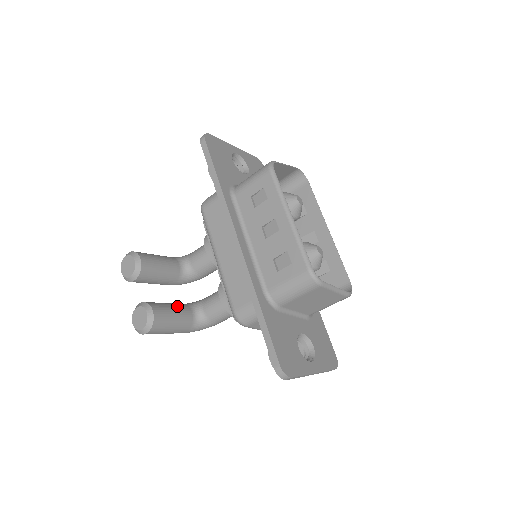
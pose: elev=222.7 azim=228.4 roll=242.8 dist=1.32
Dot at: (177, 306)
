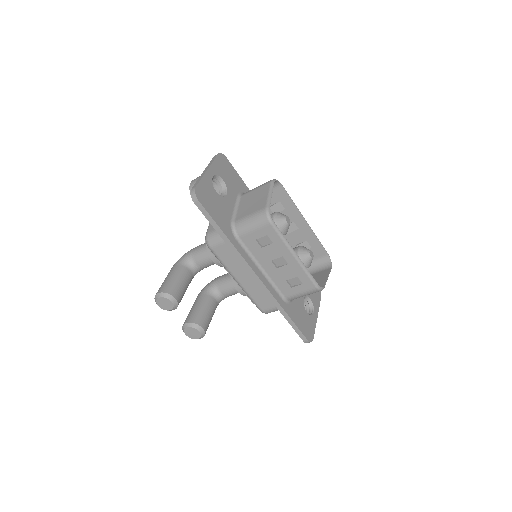
Dot at: (206, 305)
